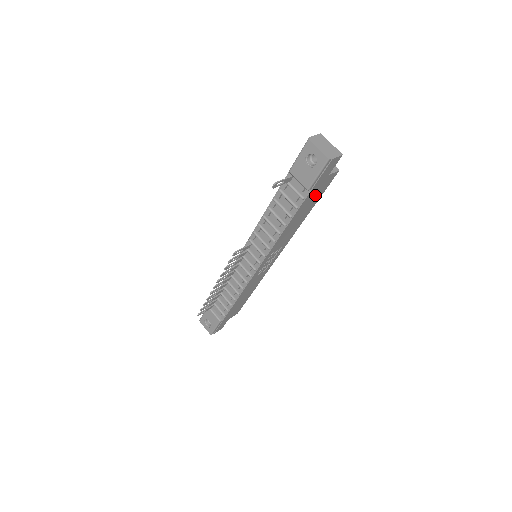
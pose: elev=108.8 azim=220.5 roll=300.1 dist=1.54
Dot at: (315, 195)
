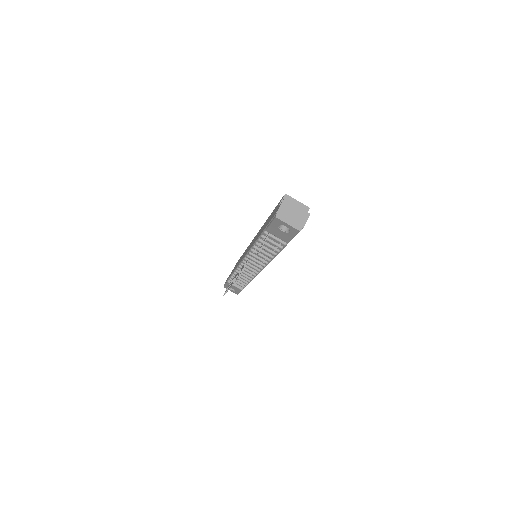
Dot at: occluded
